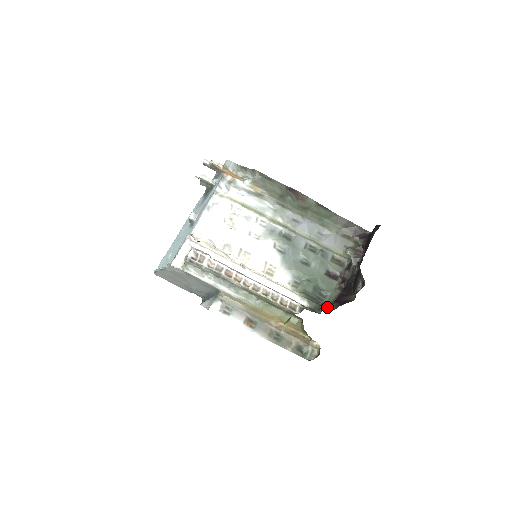
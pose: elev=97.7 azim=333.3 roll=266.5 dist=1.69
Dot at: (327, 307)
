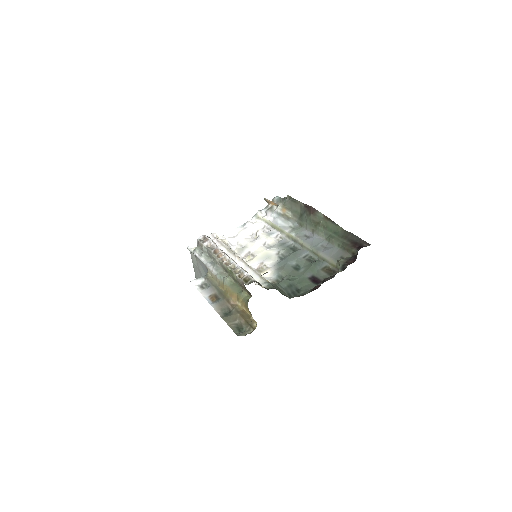
Dot at: (286, 296)
